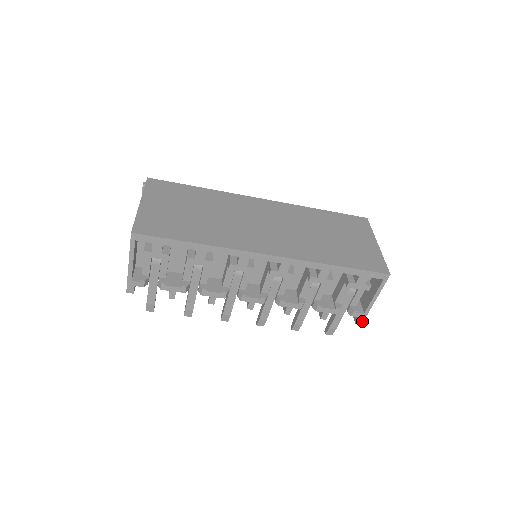
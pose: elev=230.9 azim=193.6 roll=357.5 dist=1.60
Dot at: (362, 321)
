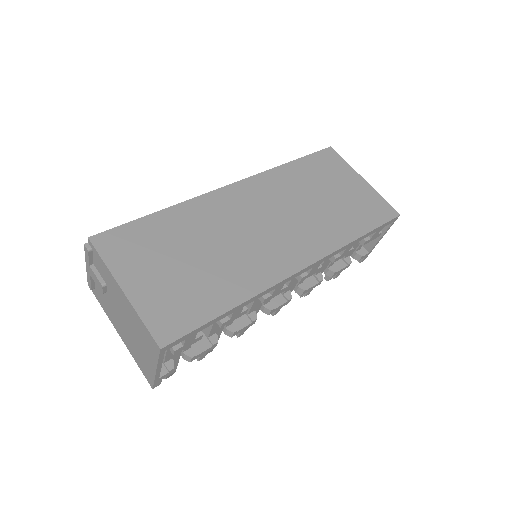
Dot at: (365, 258)
